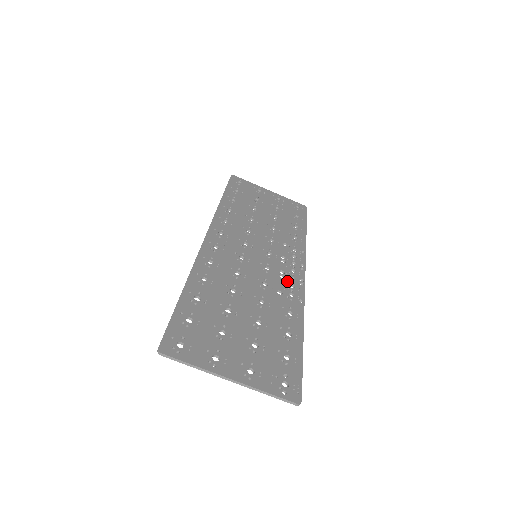
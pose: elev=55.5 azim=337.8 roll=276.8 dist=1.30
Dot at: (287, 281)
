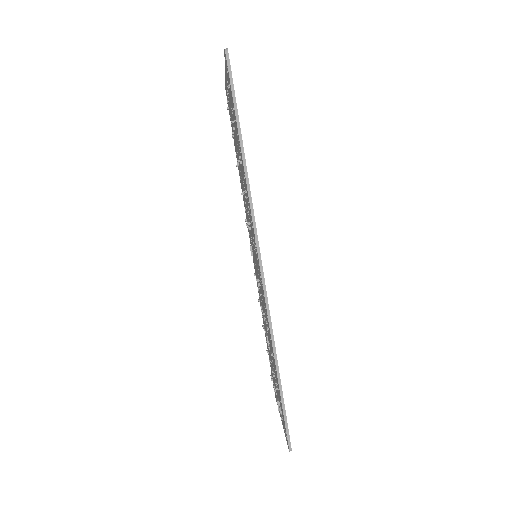
Dot at: occluded
